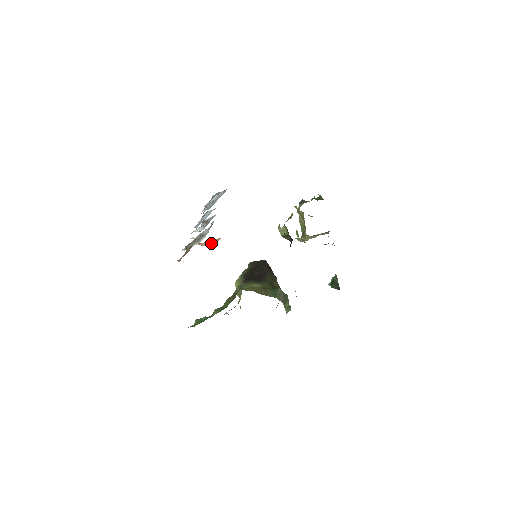
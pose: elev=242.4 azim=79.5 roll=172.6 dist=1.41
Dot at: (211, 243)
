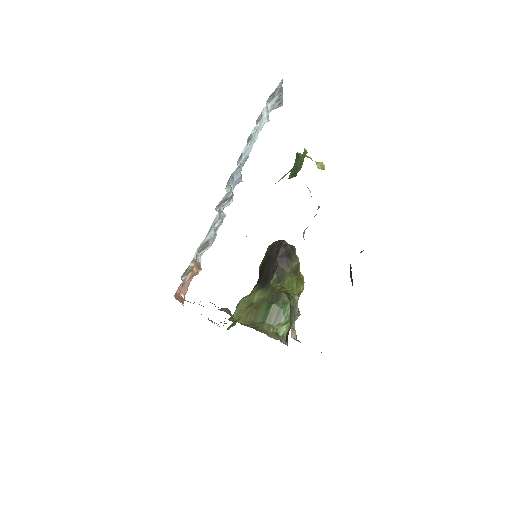
Dot at: (193, 276)
